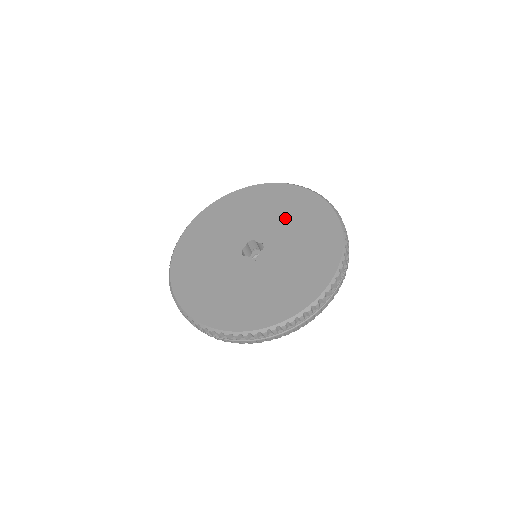
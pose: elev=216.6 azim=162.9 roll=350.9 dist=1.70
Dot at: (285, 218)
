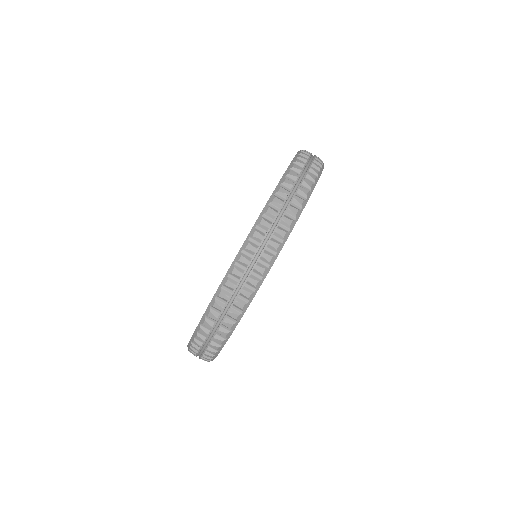
Dot at: occluded
